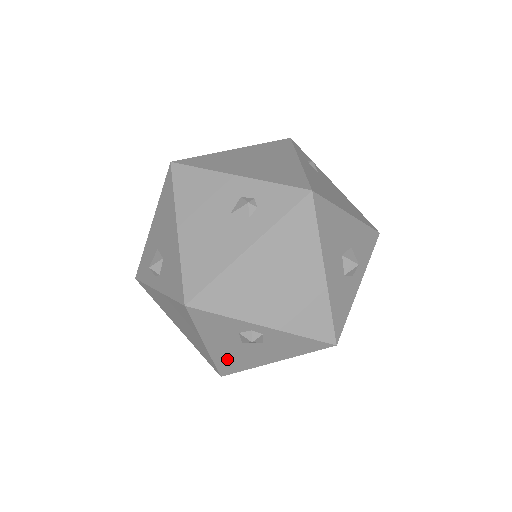
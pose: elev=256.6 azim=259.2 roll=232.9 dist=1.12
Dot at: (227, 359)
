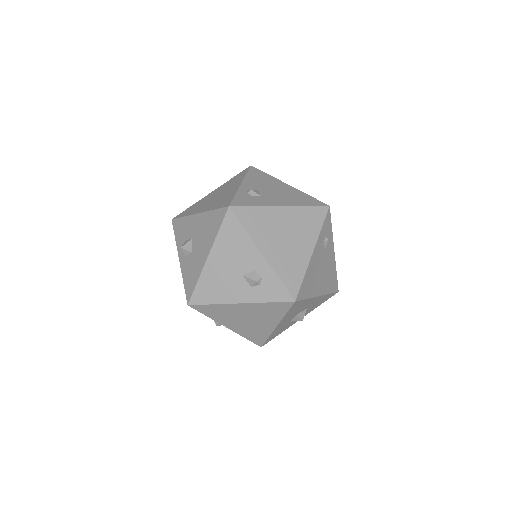
Dot at: occluded
